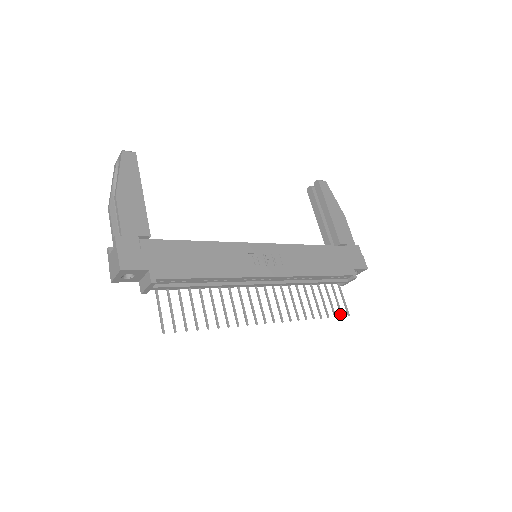
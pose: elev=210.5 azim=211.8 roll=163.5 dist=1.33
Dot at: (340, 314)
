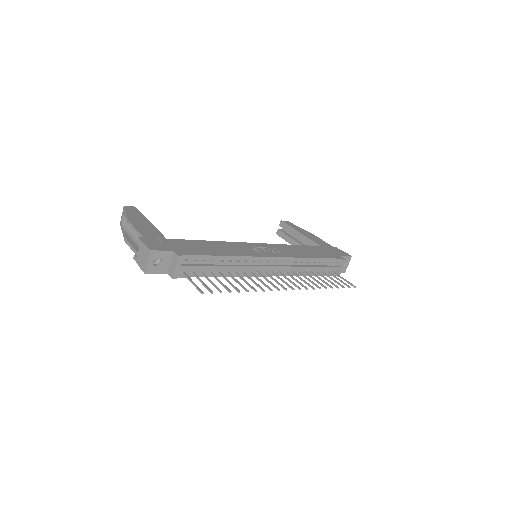
Dot at: occluded
